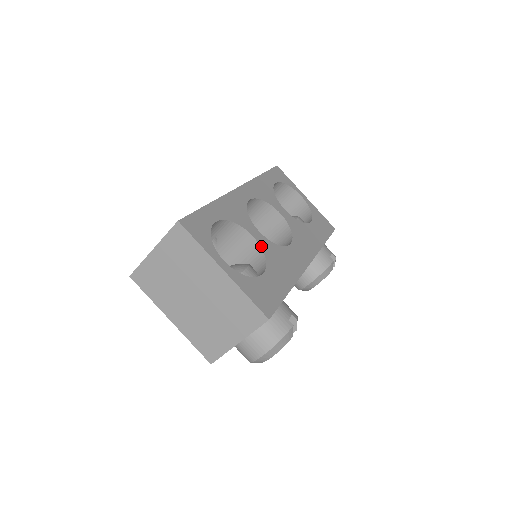
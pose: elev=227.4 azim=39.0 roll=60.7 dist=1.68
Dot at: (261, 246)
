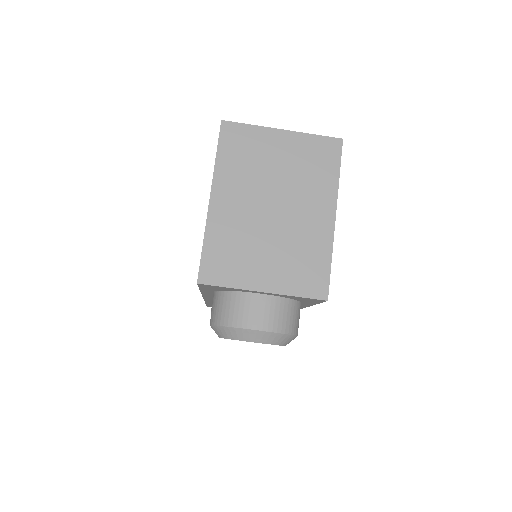
Dot at: occluded
